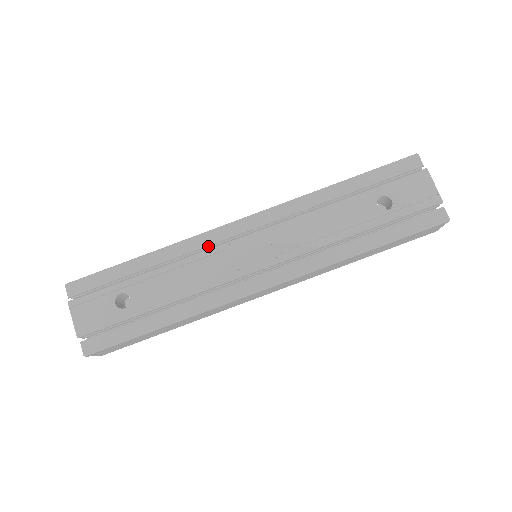
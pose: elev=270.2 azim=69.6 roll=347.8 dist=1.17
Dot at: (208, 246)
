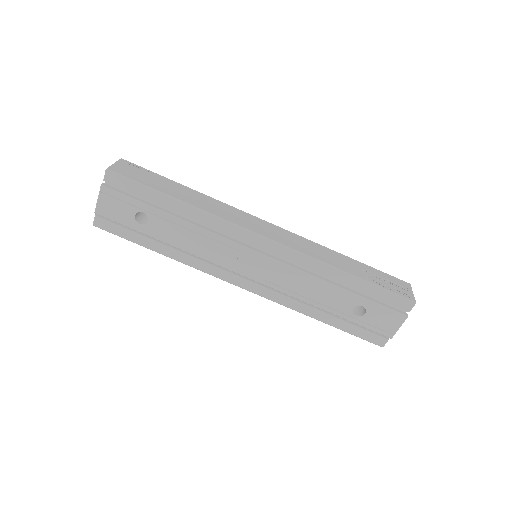
Dot at: (228, 233)
